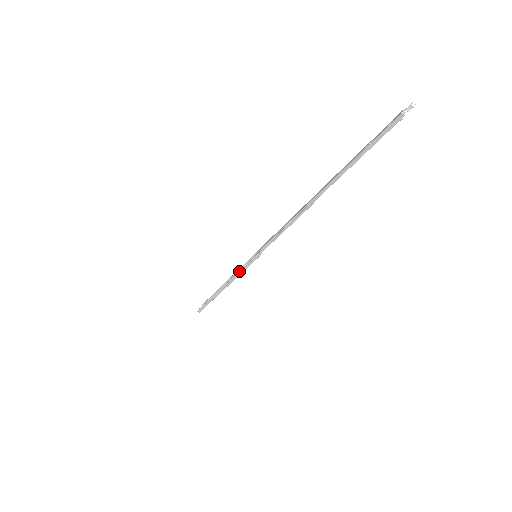
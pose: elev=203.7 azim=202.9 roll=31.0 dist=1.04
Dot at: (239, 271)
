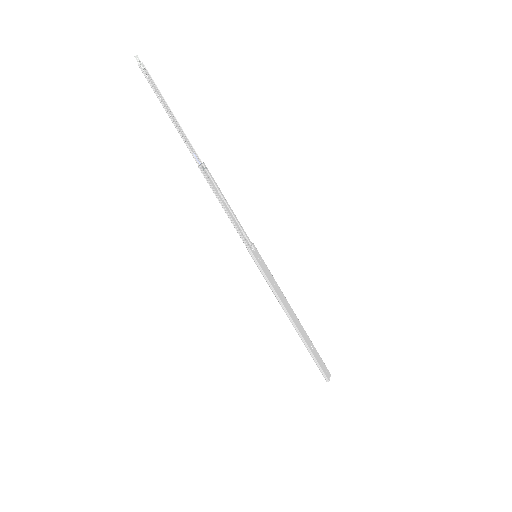
Dot at: (268, 284)
